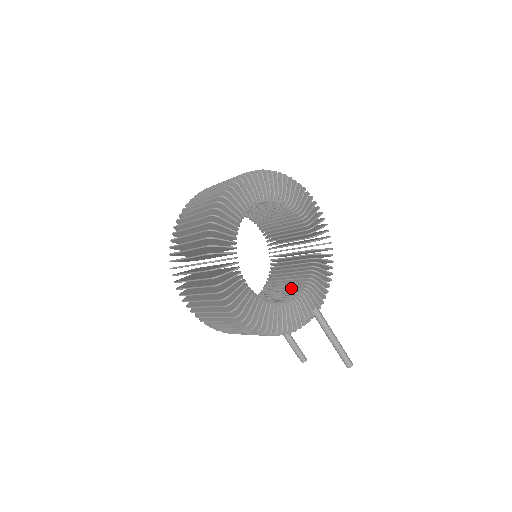
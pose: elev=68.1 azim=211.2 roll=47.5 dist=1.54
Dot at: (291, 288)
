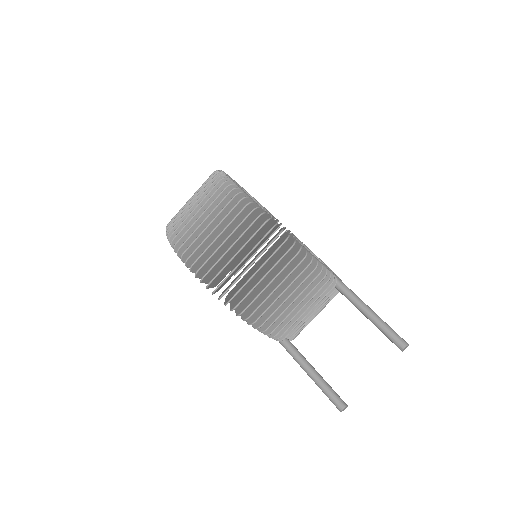
Dot at: occluded
